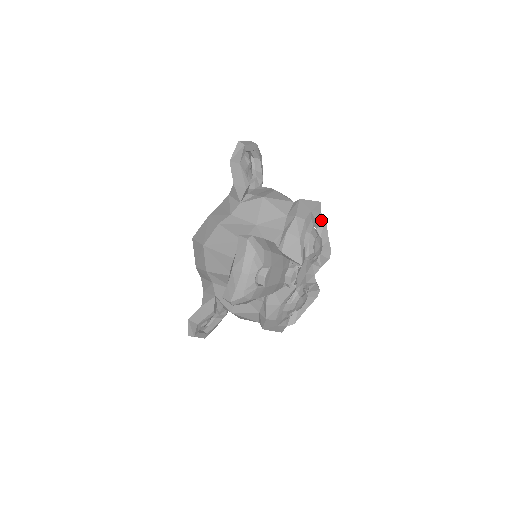
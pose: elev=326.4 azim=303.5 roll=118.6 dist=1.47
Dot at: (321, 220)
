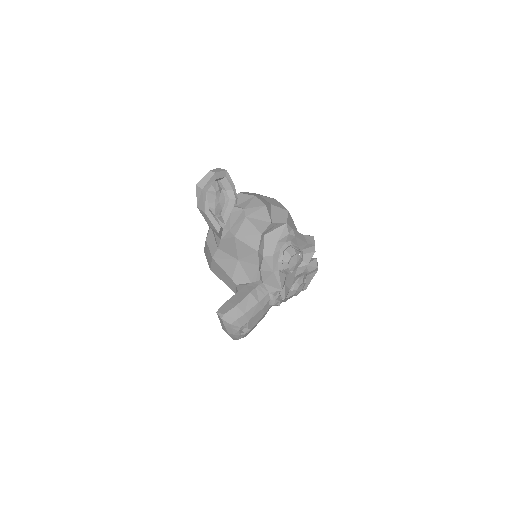
Dot at: (292, 238)
